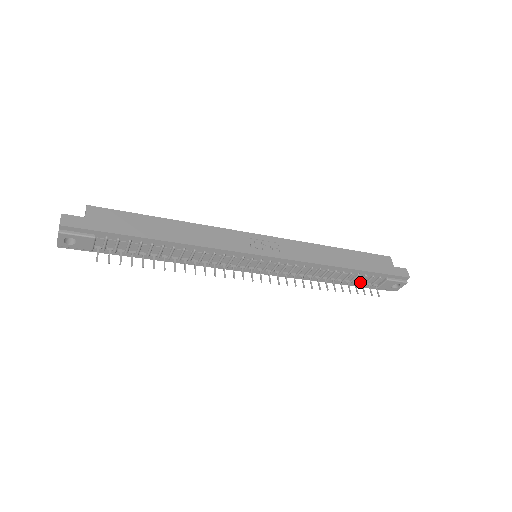
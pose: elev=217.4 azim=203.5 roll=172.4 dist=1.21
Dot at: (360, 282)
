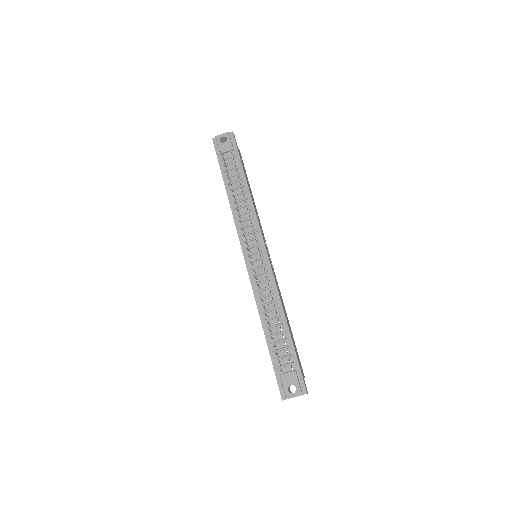
Dot at: (277, 353)
